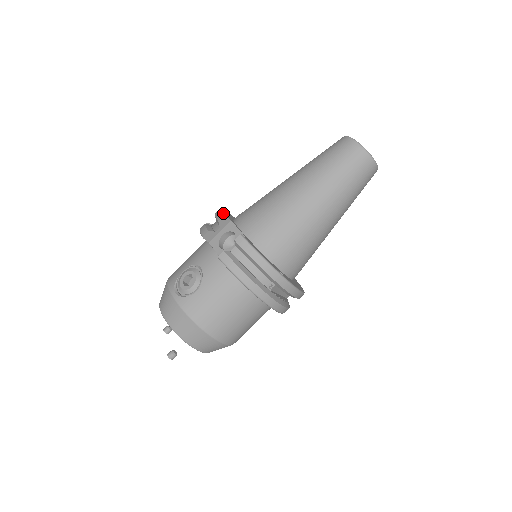
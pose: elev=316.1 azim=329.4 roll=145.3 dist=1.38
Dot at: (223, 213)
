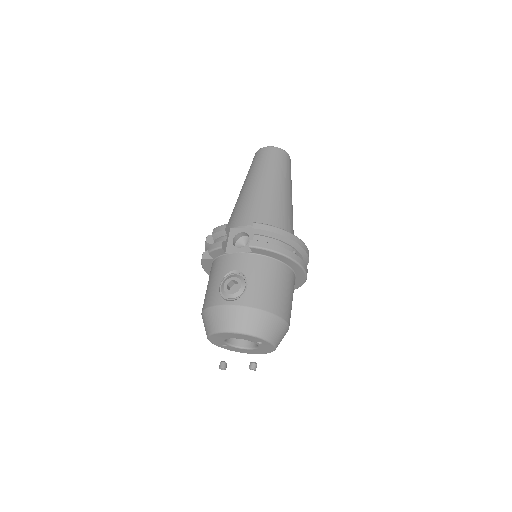
Dot at: occluded
